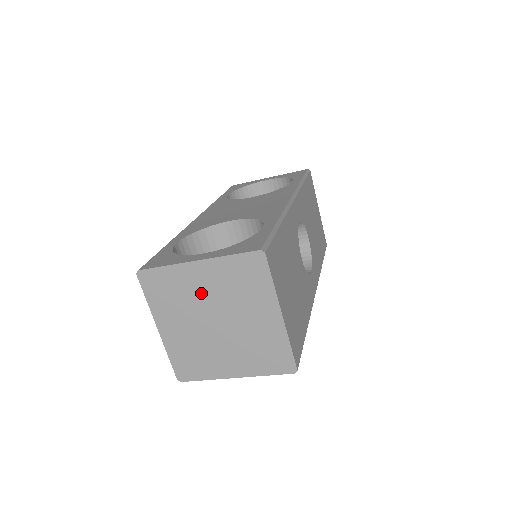
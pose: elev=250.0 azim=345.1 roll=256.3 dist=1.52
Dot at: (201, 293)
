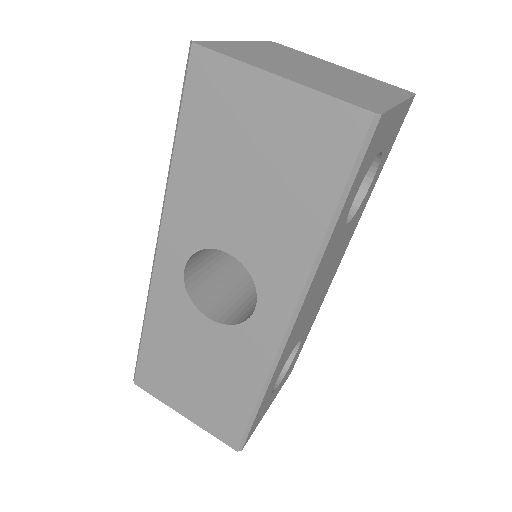
Dot at: (271, 55)
